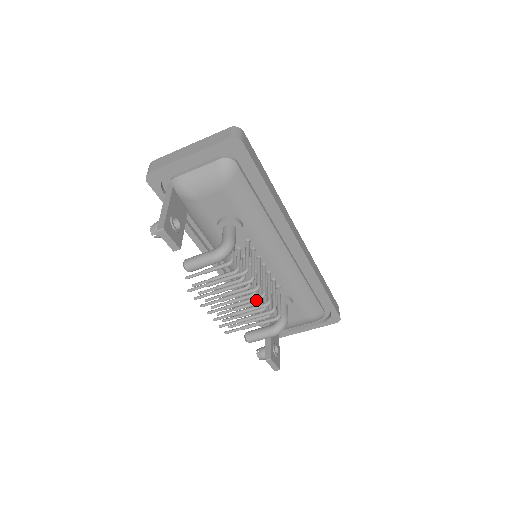
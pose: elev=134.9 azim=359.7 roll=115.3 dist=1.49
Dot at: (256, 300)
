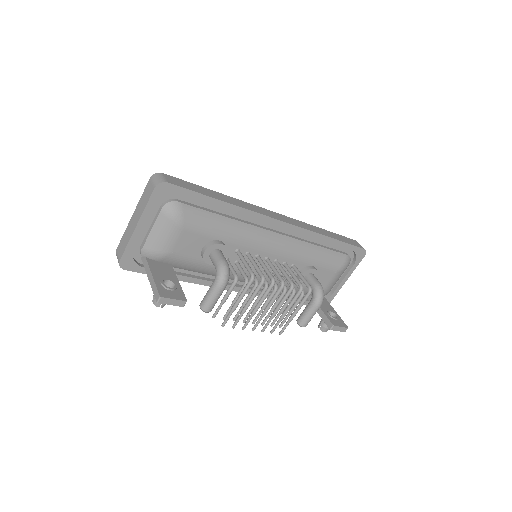
Dot at: (280, 291)
